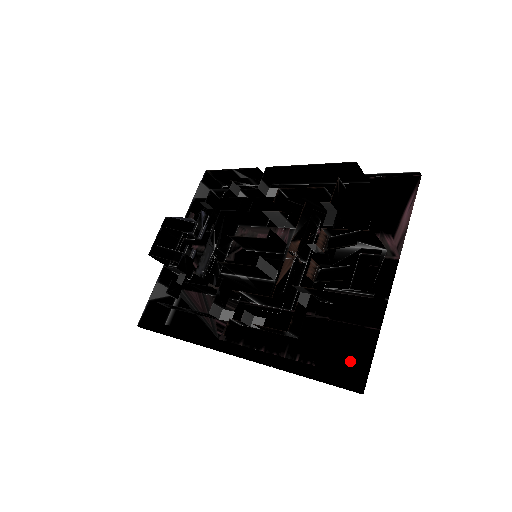
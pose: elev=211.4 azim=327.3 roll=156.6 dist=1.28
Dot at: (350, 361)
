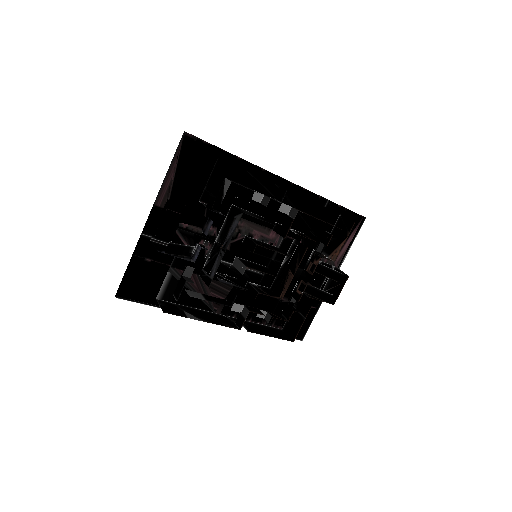
Dot at: occluded
